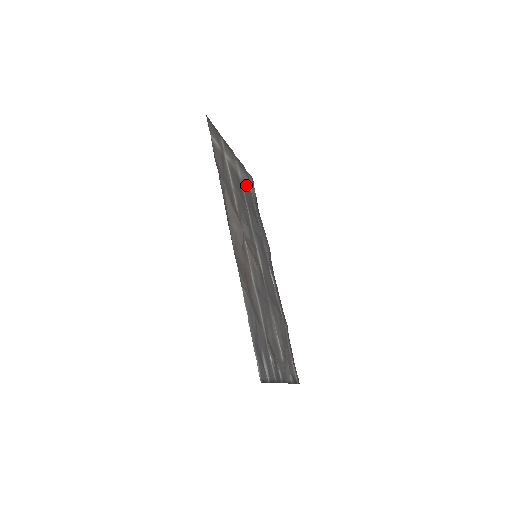
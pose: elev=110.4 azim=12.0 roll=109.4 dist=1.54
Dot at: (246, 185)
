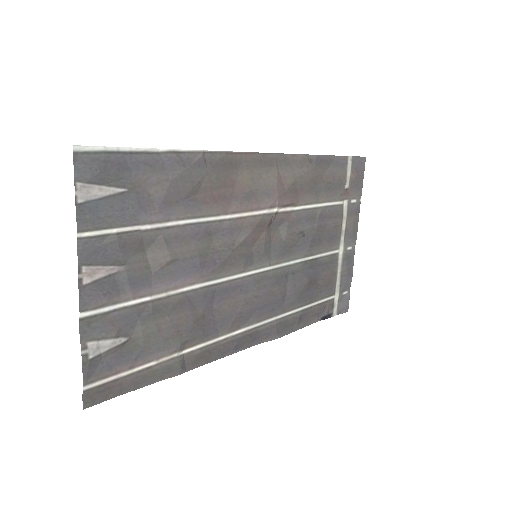
Dot at: (334, 274)
